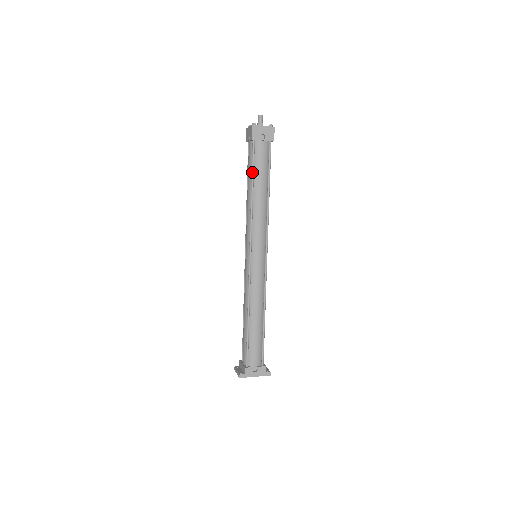
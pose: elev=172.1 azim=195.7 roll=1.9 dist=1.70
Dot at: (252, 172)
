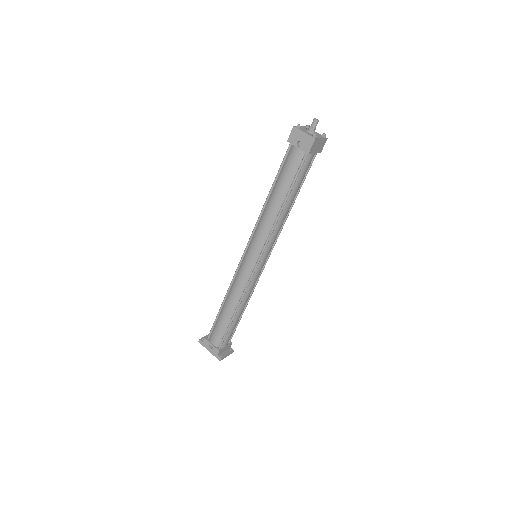
Dot at: (276, 175)
